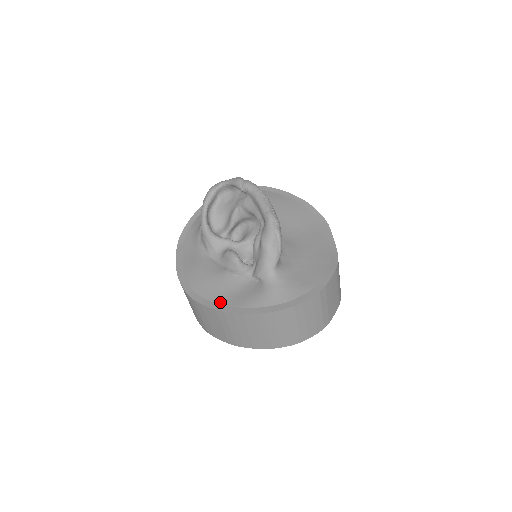
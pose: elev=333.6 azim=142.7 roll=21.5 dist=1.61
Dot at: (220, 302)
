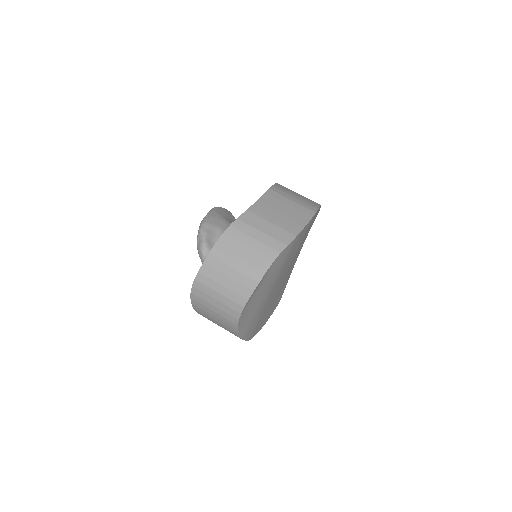
Dot at: occluded
